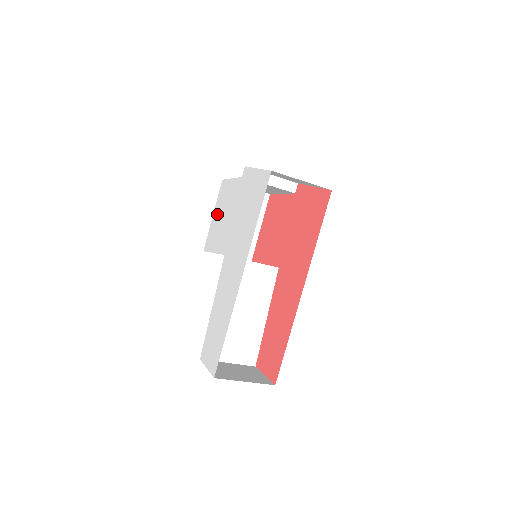
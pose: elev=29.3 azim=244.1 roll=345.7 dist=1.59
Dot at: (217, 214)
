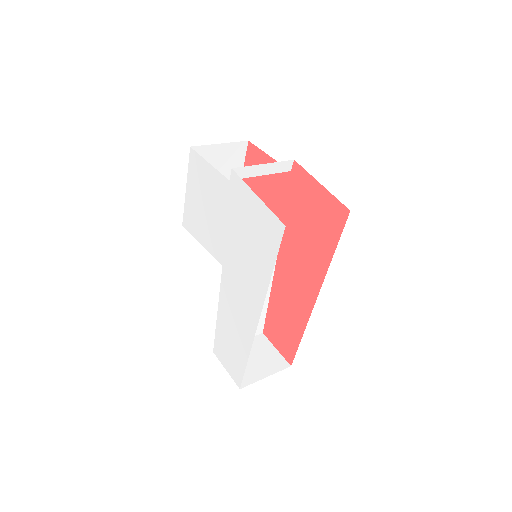
Dot at: (194, 195)
